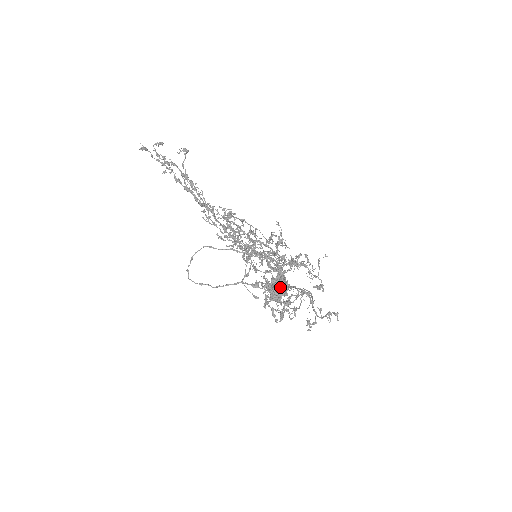
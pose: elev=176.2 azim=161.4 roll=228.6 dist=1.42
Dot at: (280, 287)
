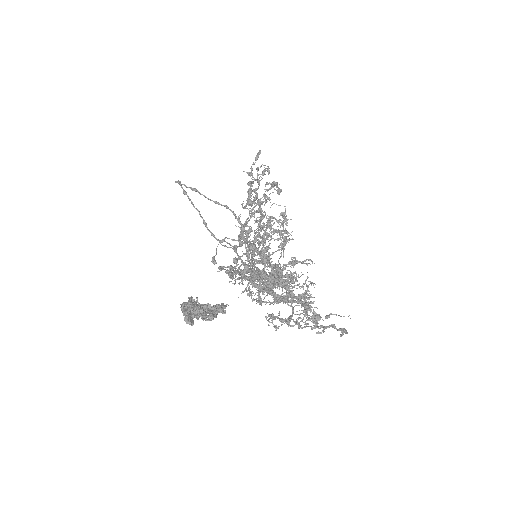
Dot at: (279, 271)
